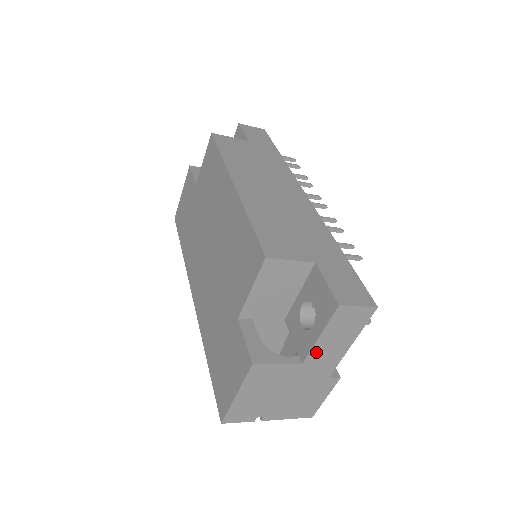
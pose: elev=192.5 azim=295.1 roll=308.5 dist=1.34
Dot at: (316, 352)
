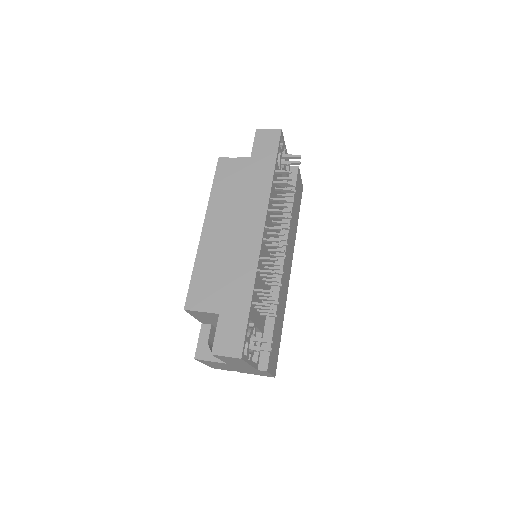
Dot at: (229, 362)
